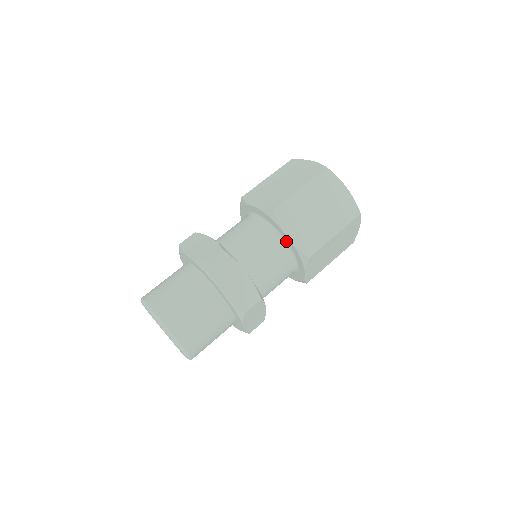
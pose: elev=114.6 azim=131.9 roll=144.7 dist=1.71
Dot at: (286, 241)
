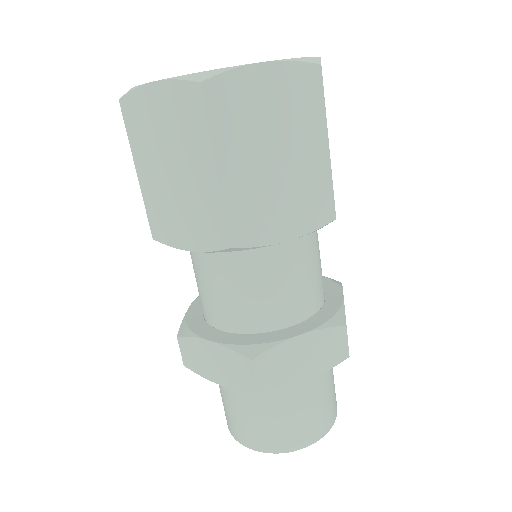
Dot at: occluded
